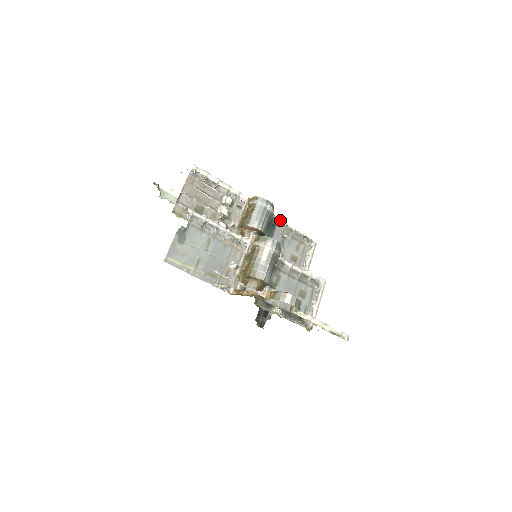
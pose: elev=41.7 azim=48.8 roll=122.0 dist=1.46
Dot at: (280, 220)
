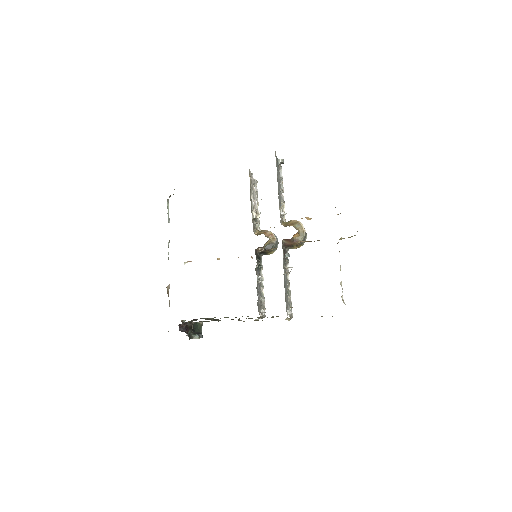
Dot at: occluded
